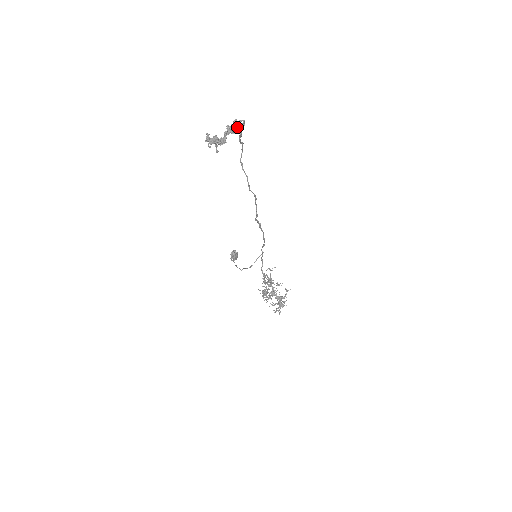
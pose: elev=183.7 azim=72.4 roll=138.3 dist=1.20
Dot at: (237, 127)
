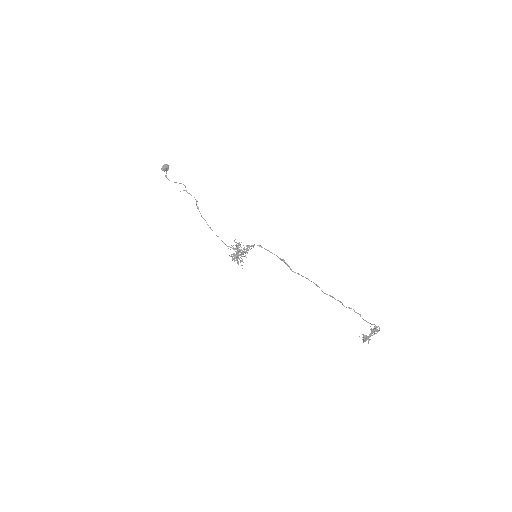
Dot at: (376, 331)
